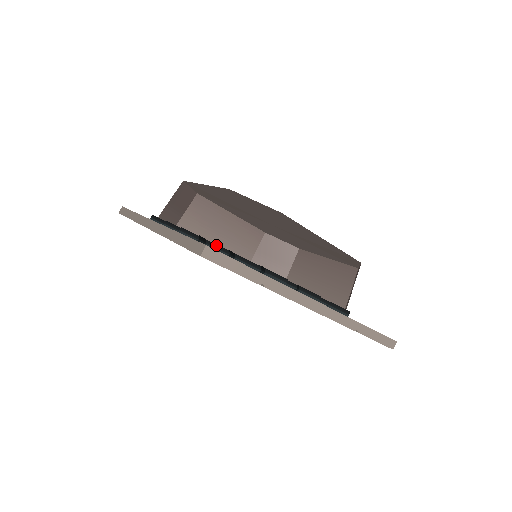
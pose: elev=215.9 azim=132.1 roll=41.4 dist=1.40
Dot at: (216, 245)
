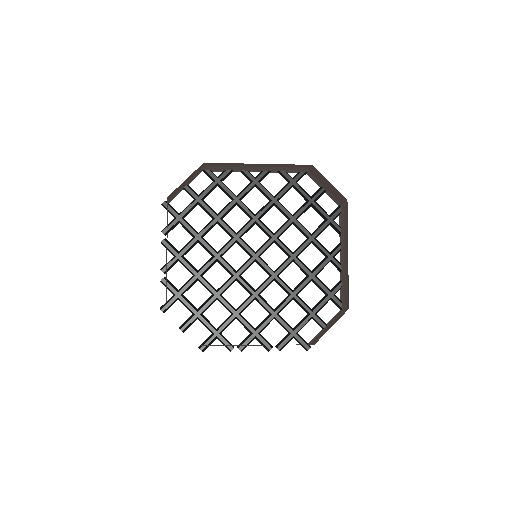
Dot at: (184, 305)
